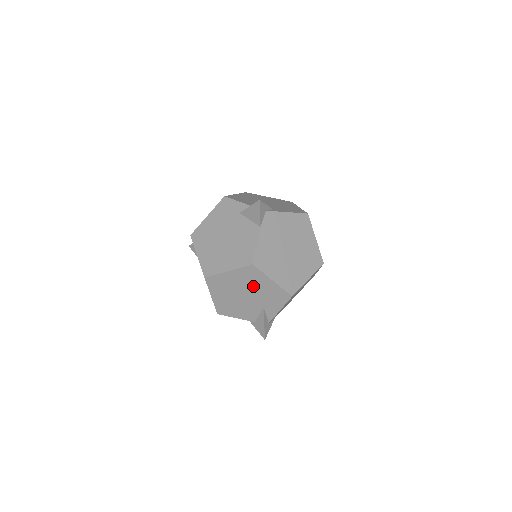
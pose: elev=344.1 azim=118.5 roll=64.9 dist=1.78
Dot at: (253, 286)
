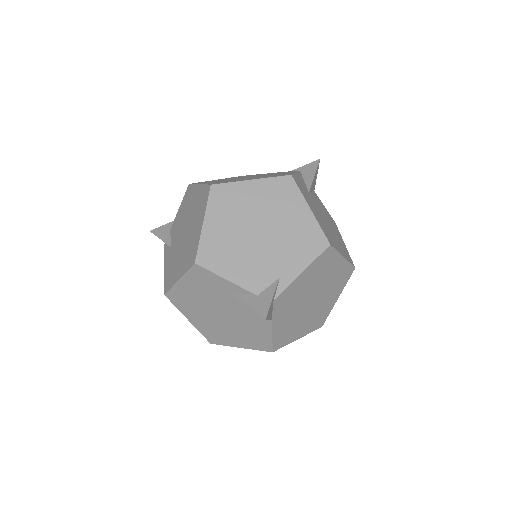
Dot at: occluded
